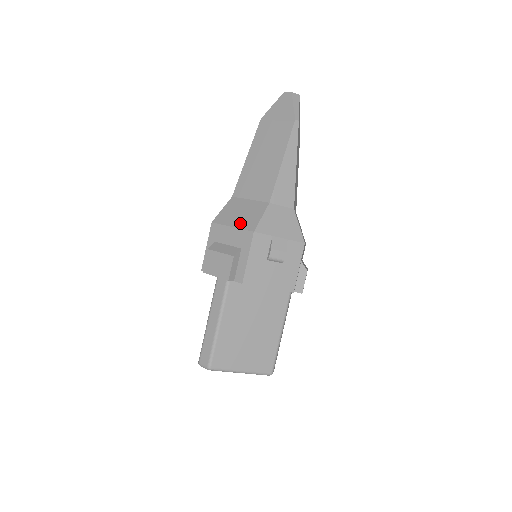
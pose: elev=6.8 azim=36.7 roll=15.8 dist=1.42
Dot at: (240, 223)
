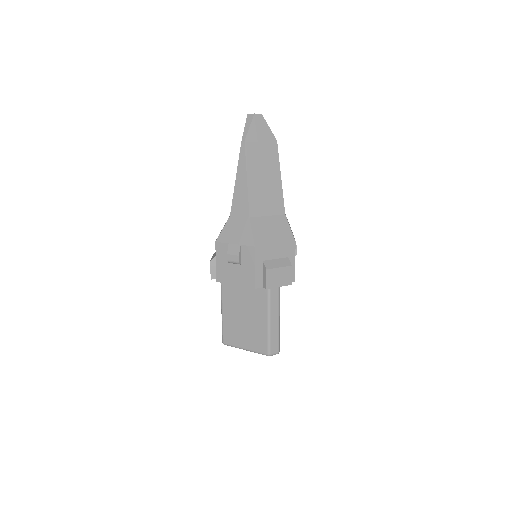
Dot at: occluded
